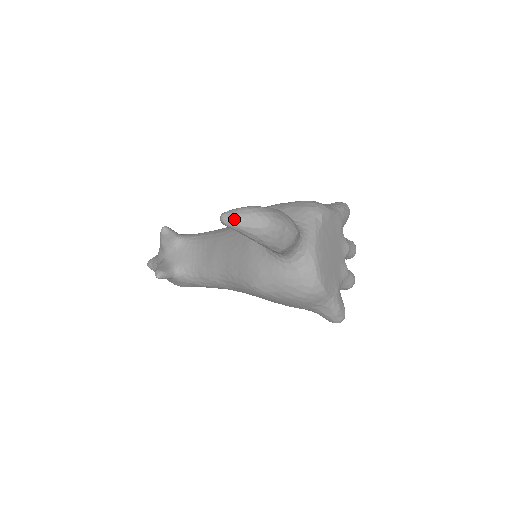
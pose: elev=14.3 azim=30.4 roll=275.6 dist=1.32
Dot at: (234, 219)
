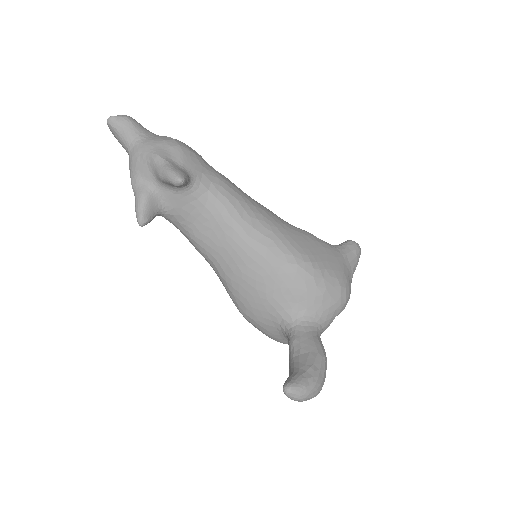
Dot at: (296, 400)
